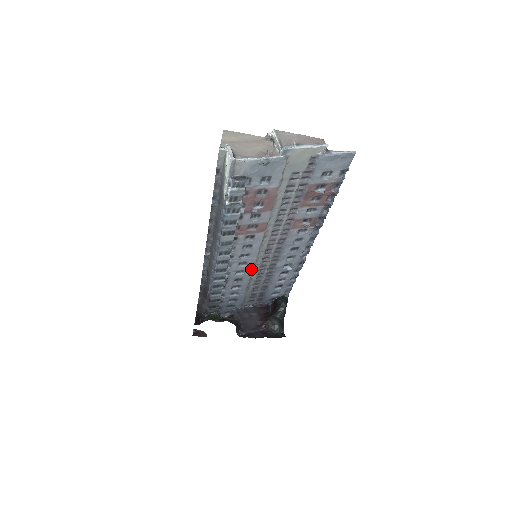
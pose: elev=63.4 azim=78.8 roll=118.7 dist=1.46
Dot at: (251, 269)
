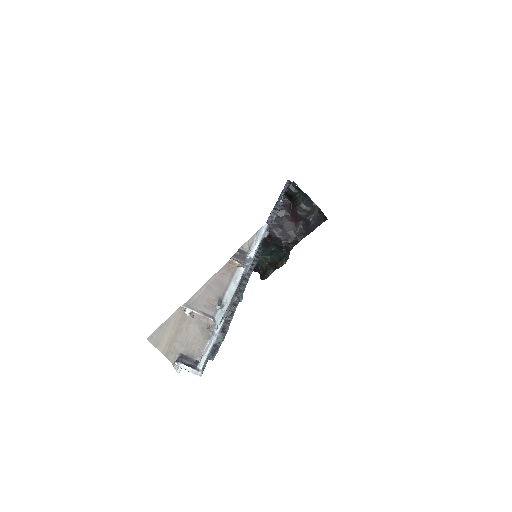
Dot at: occluded
